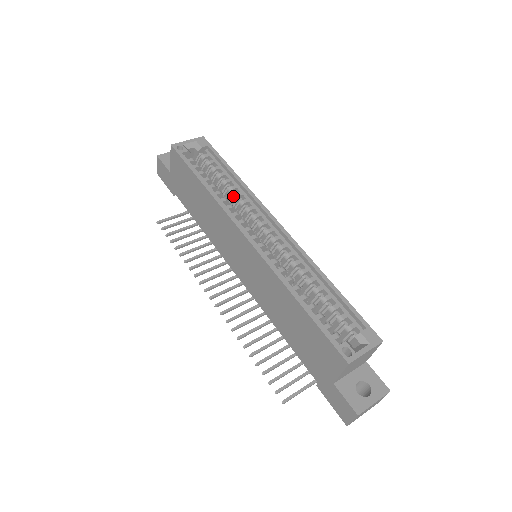
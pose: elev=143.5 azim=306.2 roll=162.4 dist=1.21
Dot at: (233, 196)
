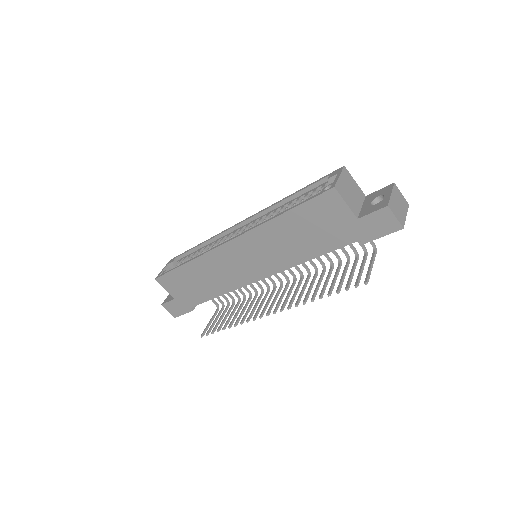
Dot at: occluded
